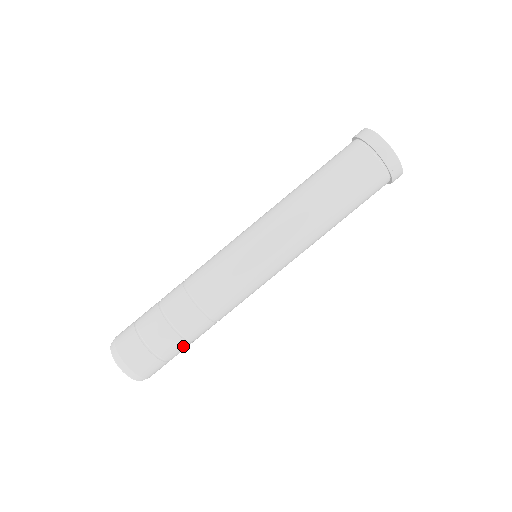
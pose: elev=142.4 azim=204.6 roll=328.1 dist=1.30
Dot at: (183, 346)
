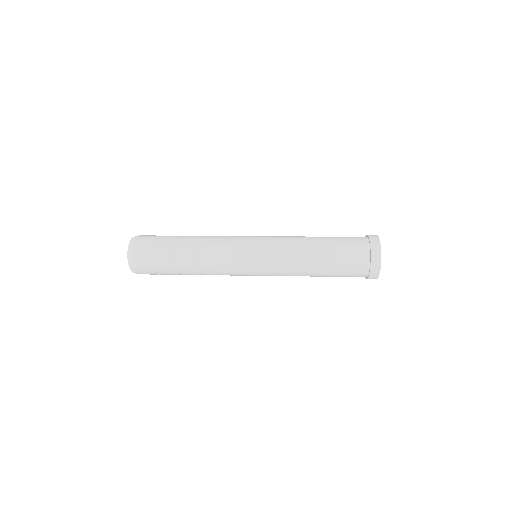
Dot at: occluded
